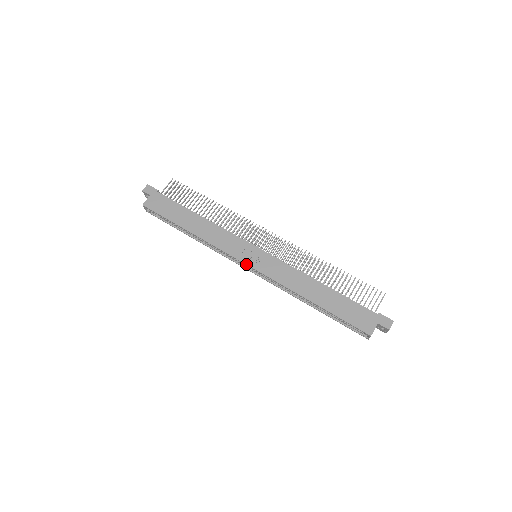
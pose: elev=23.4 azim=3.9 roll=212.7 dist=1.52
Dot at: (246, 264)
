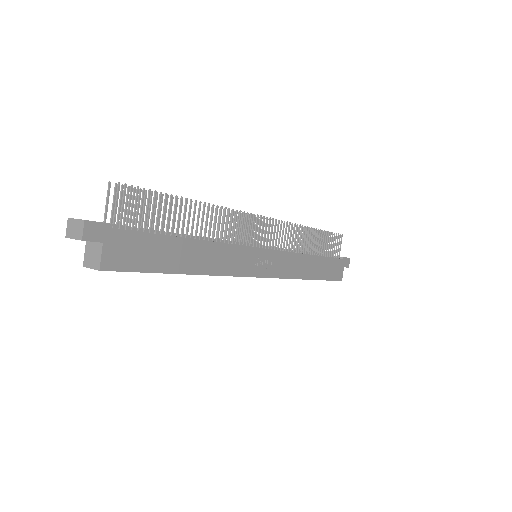
Dot at: (260, 277)
